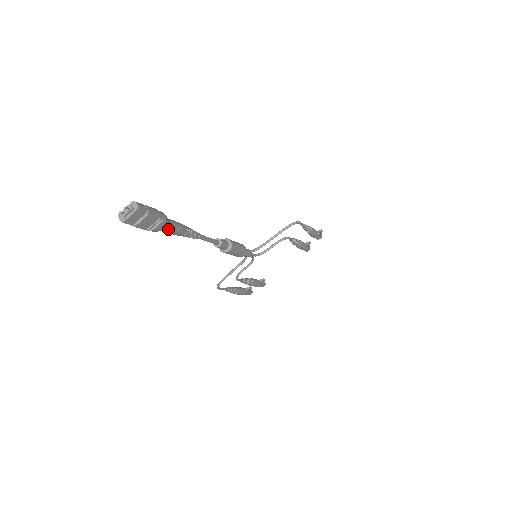
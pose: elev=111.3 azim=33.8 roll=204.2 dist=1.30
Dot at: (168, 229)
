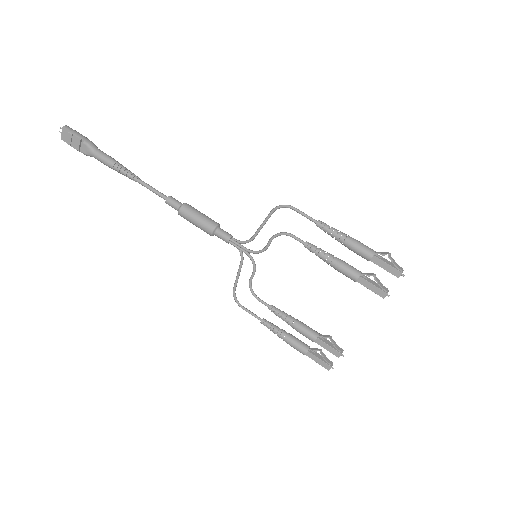
Dot at: (93, 154)
